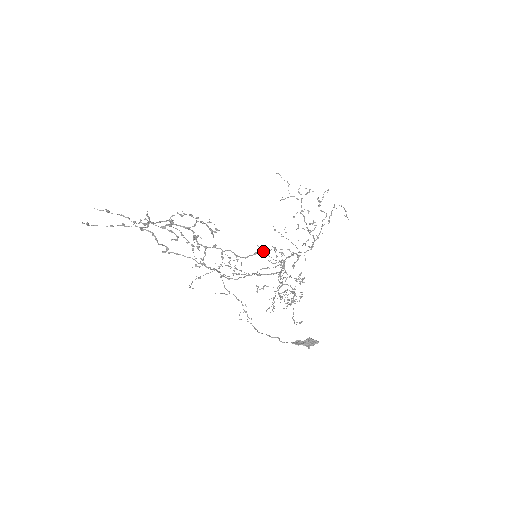
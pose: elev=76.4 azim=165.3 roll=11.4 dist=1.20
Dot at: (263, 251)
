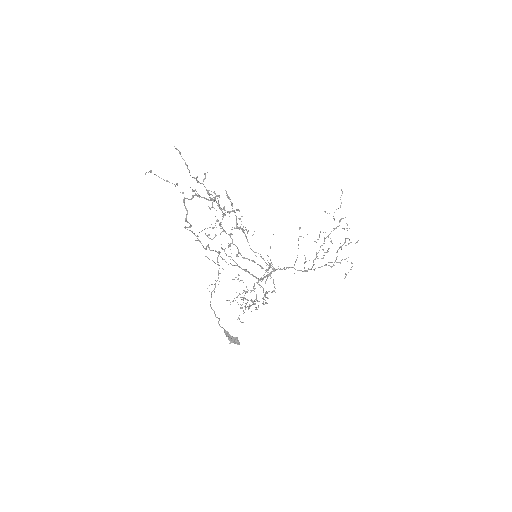
Dot at: occluded
